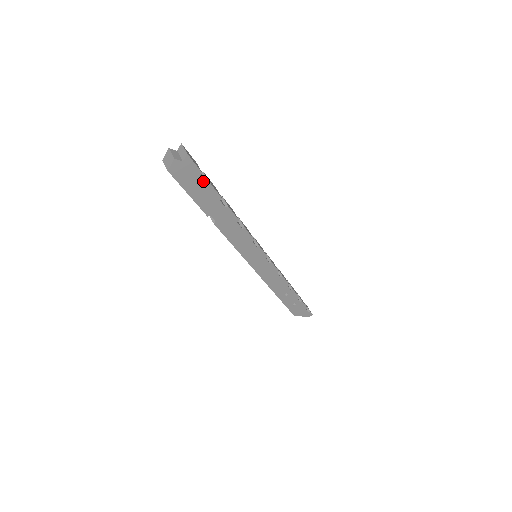
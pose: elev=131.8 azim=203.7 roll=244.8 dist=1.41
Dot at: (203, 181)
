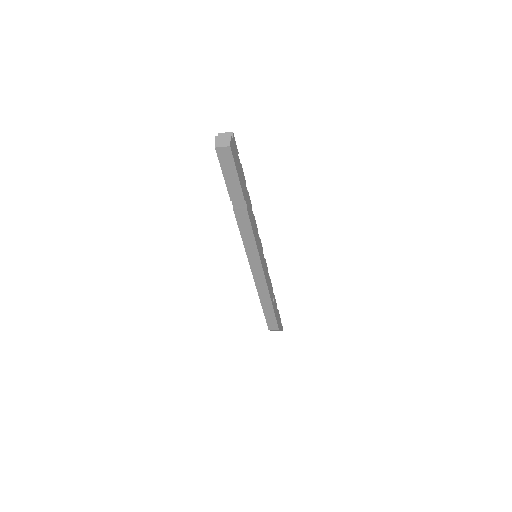
Dot at: (239, 161)
